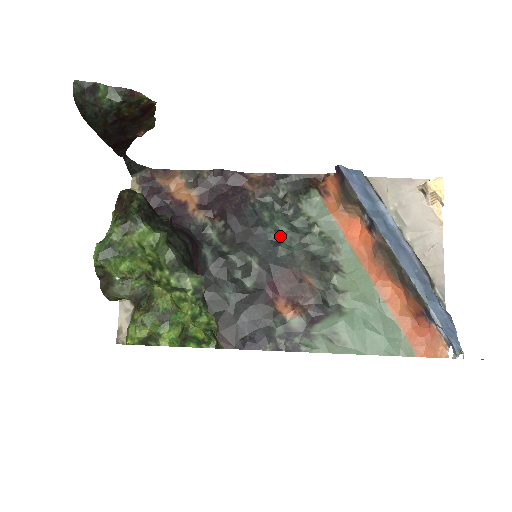
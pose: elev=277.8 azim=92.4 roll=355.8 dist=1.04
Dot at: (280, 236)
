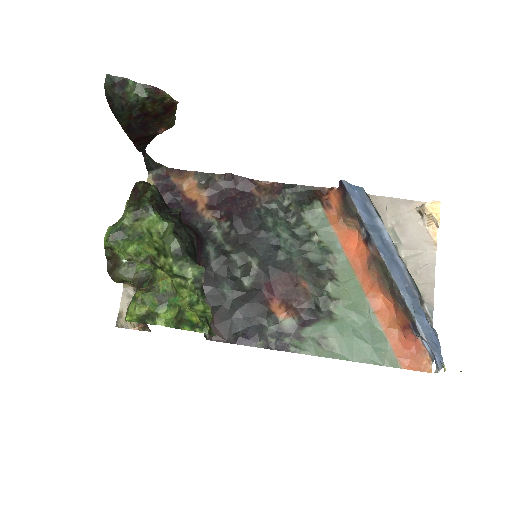
Dot at: (281, 241)
